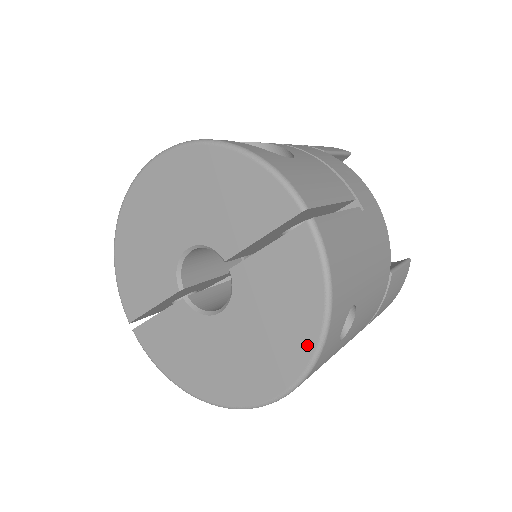
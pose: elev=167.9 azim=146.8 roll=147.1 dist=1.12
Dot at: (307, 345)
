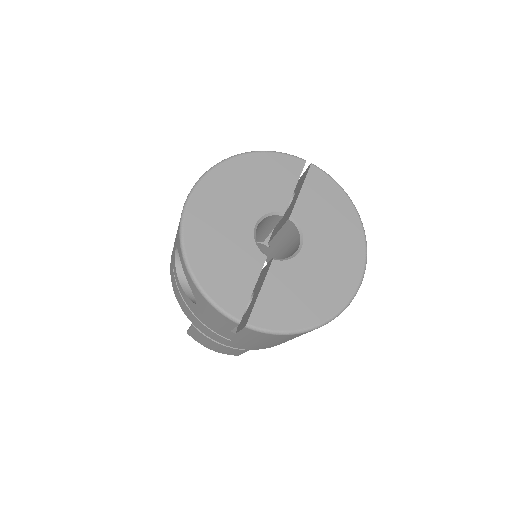
Dot at: (355, 222)
